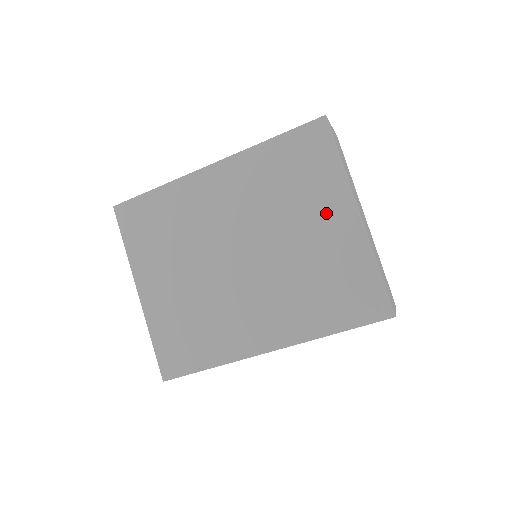
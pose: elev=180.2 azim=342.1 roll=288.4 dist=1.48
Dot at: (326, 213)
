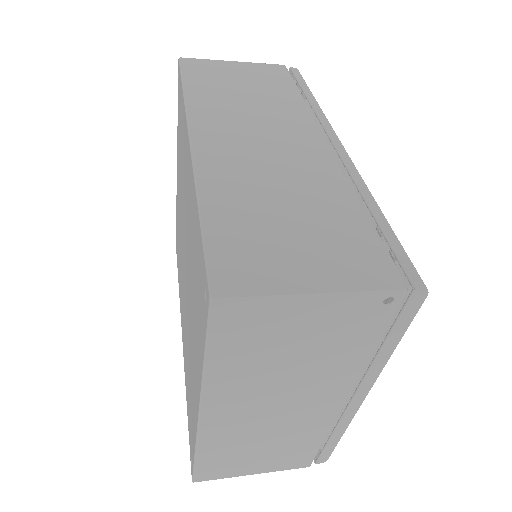
Dot at: (195, 359)
